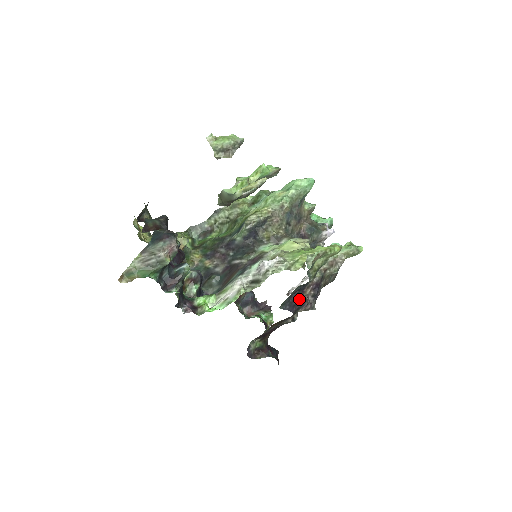
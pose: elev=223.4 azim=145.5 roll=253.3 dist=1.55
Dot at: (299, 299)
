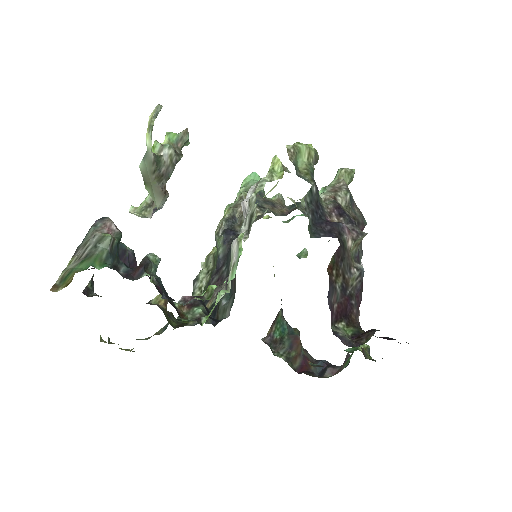
Dot at: (328, 222)
